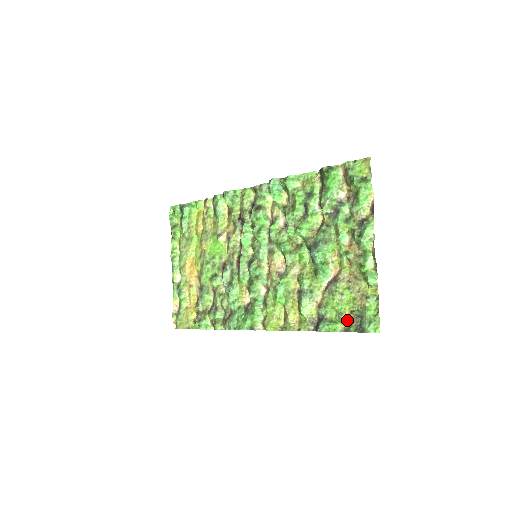
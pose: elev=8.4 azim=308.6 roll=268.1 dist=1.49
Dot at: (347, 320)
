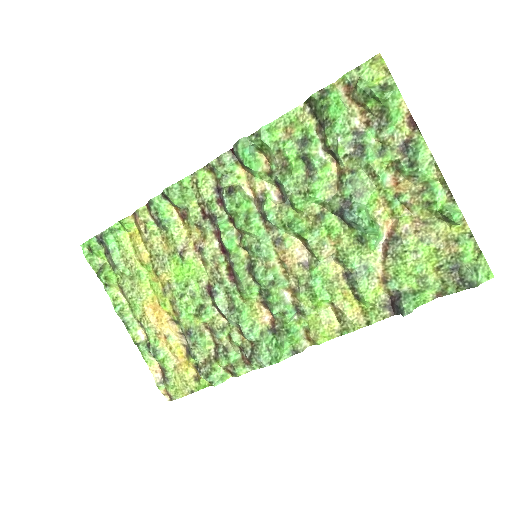
Dot at: (437, 281)
